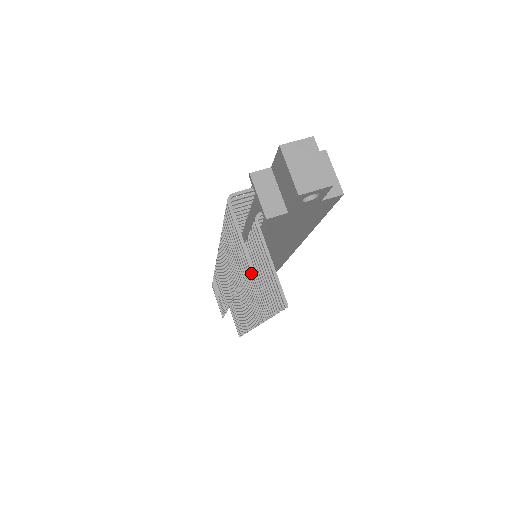
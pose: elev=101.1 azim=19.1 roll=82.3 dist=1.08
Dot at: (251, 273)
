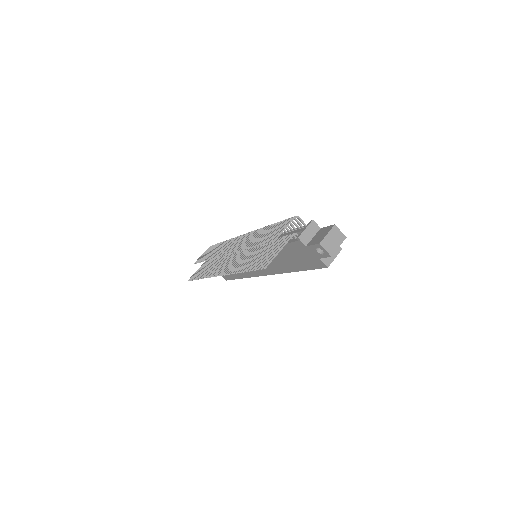
Dot at: (256, 252)
